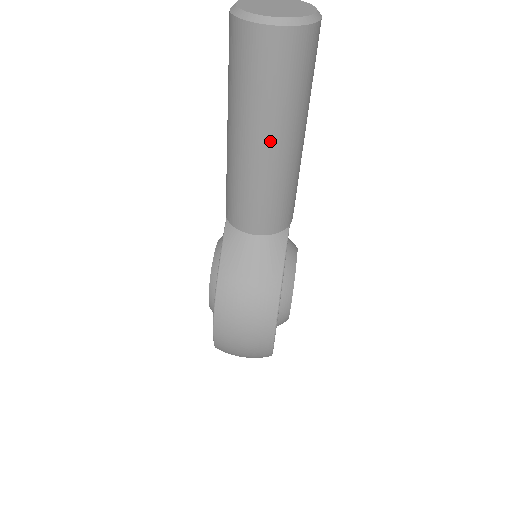
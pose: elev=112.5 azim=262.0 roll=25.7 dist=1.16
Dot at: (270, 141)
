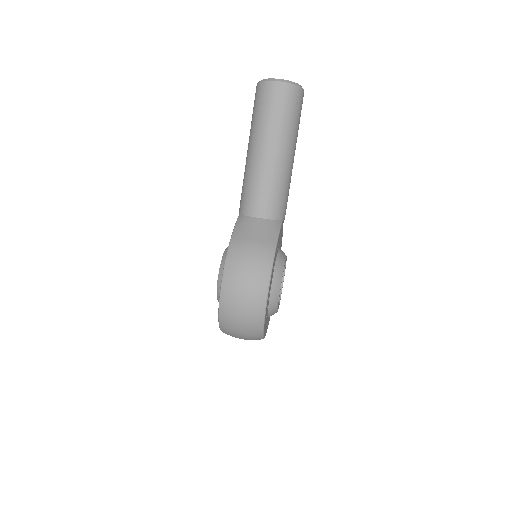
Dot at: (274, 147)
